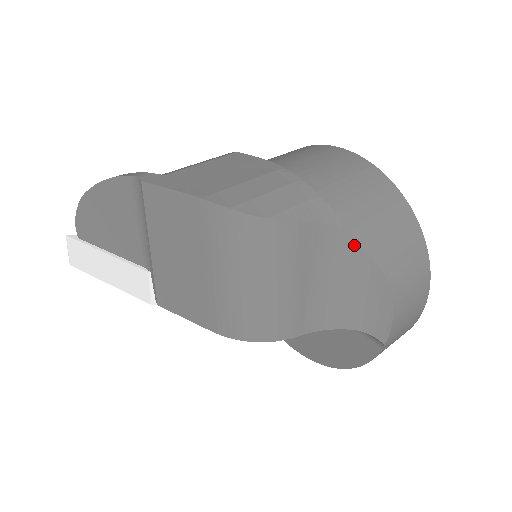
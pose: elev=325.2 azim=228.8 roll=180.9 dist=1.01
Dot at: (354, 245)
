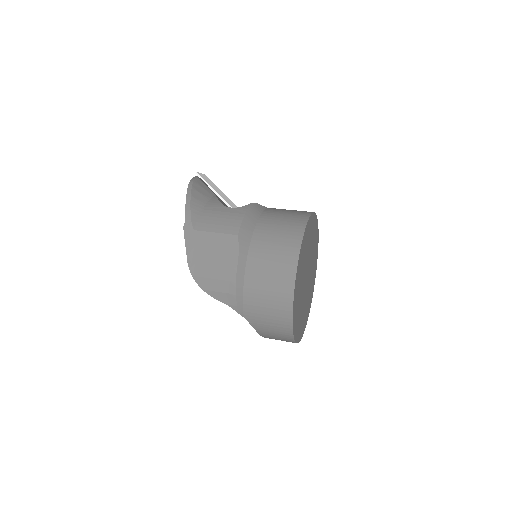
Dot at: occluded
